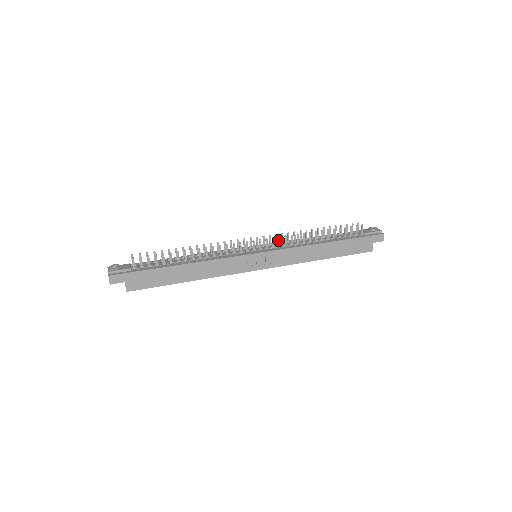
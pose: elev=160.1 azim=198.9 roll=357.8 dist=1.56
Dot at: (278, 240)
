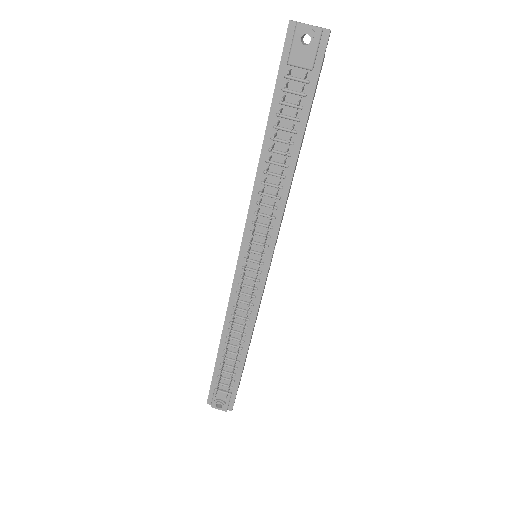
Dot at: occluded
